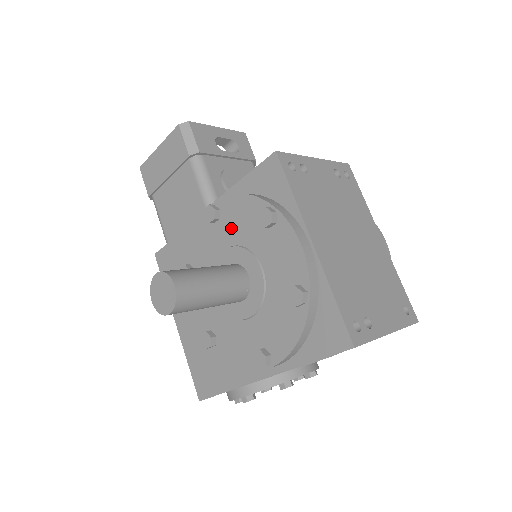
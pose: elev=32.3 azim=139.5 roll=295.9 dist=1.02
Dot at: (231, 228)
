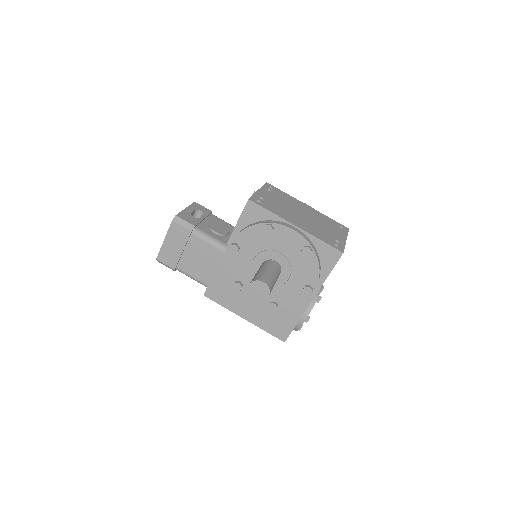
Dot at: (250, 247)
